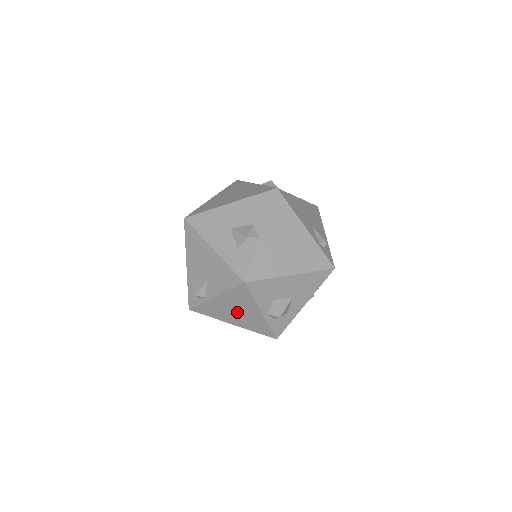
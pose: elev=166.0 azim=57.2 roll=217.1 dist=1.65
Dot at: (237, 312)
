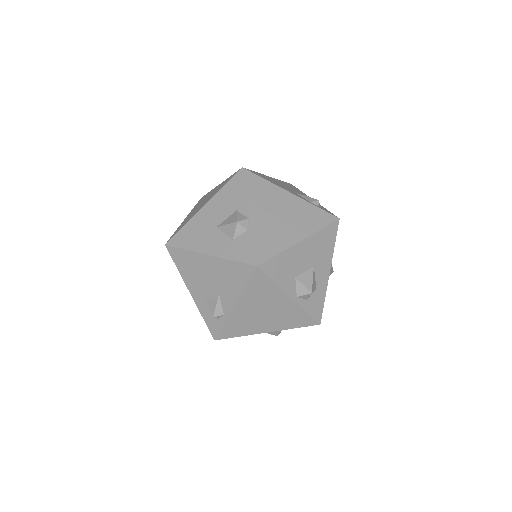
Dot at: (265, 312)
